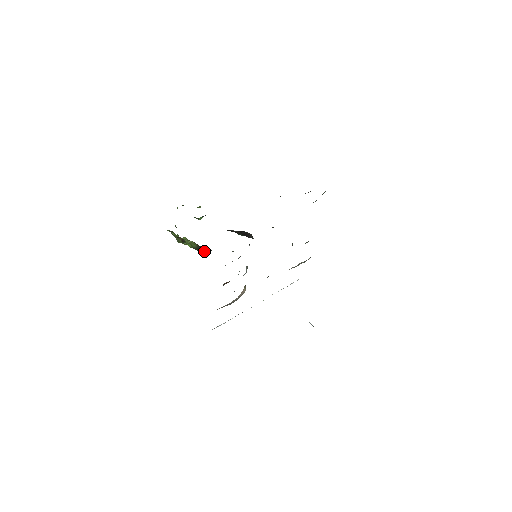
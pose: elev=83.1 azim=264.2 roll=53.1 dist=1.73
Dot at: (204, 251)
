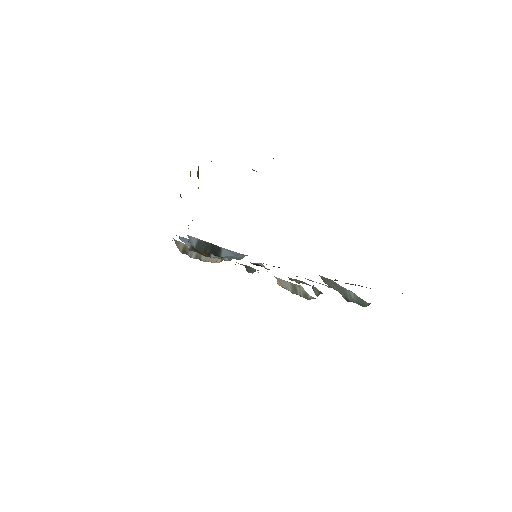
Dot at: occluded
